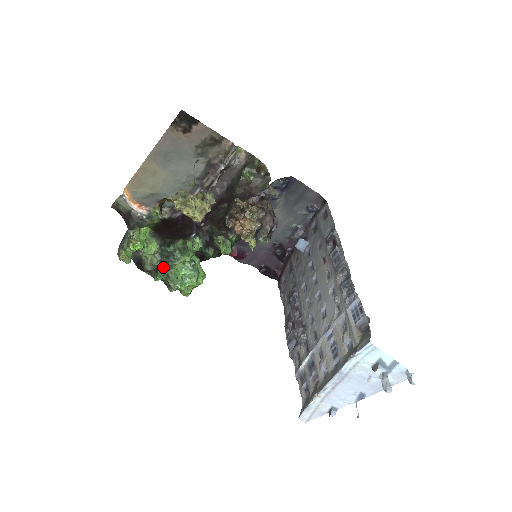
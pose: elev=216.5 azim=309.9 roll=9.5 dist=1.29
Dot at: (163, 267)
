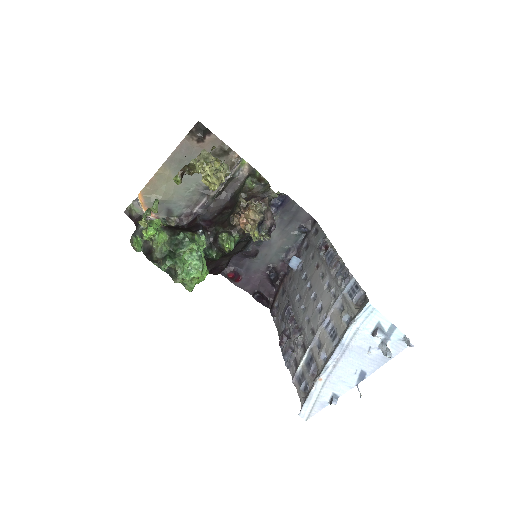
Dot at: (172, 255)
